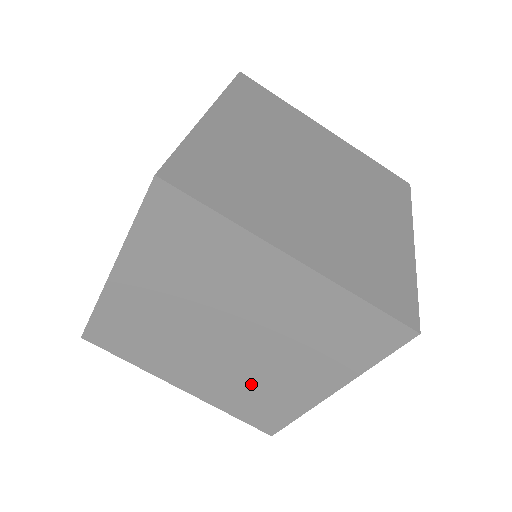
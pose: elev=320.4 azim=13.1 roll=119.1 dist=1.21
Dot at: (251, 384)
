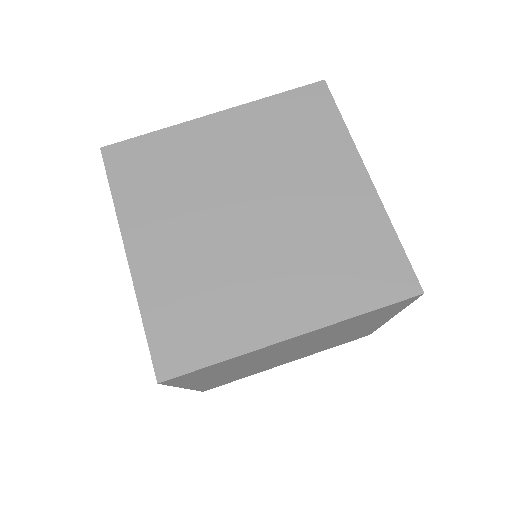
Dot at: occluded
